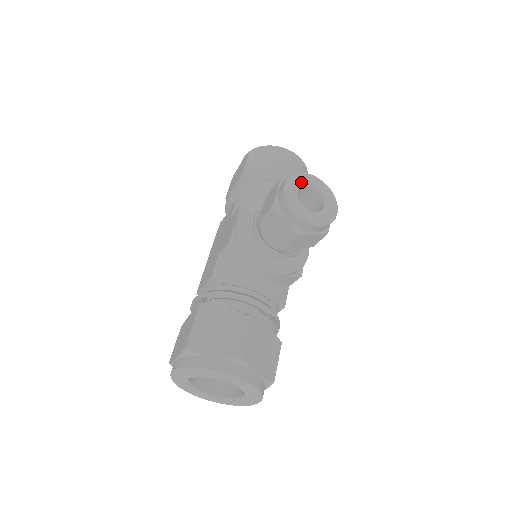
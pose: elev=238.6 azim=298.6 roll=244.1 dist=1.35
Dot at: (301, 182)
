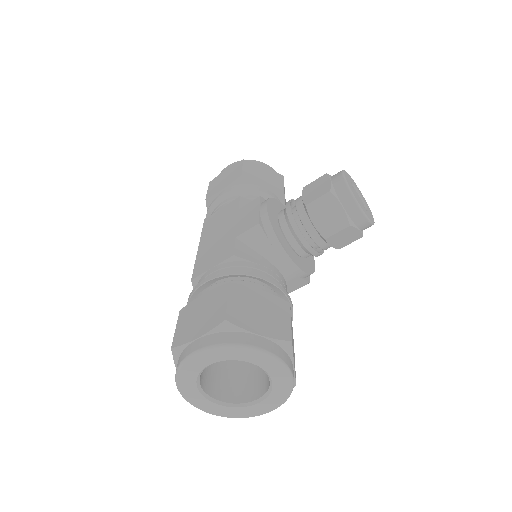
Dot at: (350, 180)
